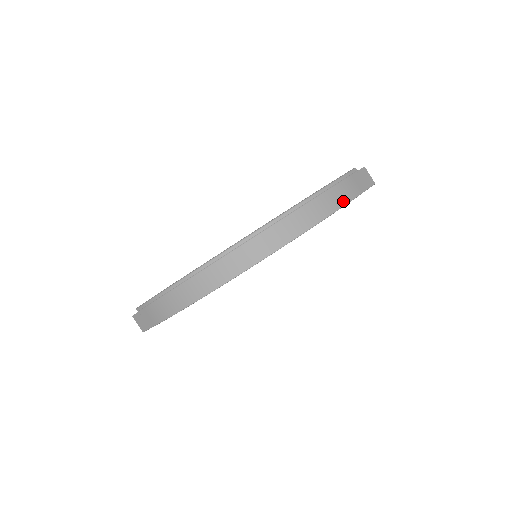
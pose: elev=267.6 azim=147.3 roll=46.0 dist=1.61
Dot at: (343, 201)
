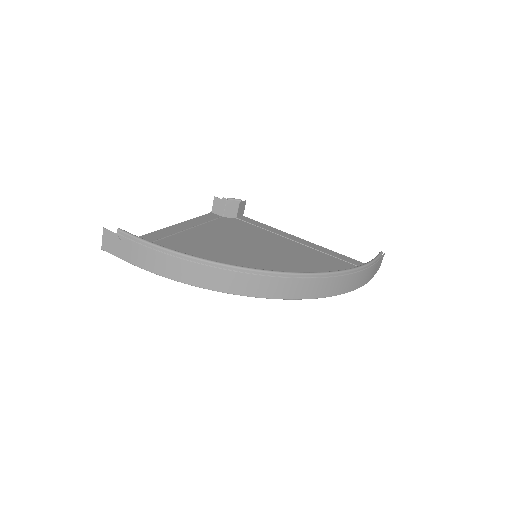
Dot at: (364, 283)
